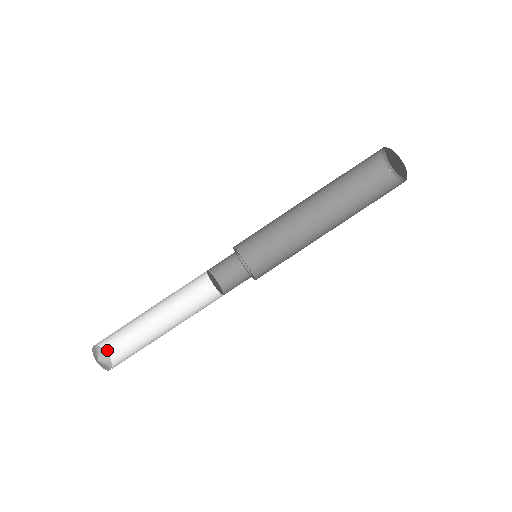
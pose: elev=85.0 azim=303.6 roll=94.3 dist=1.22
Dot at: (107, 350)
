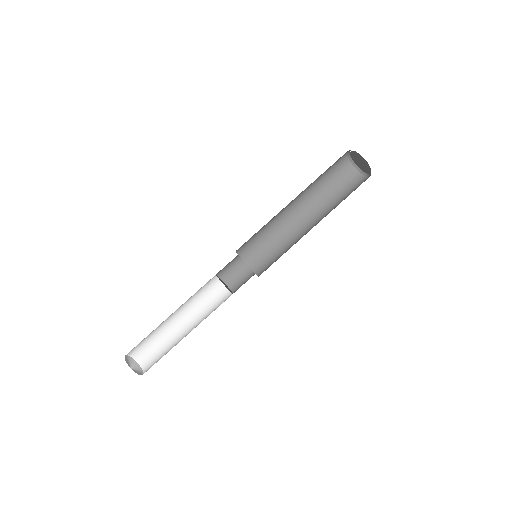
Dot at: (141, 364)
